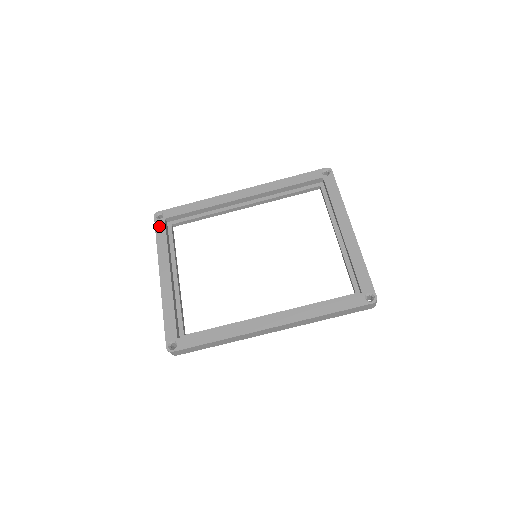
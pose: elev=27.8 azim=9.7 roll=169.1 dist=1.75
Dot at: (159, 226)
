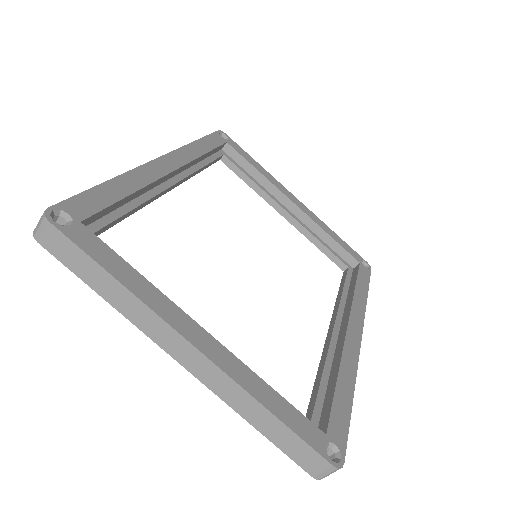
Dot at: (85, 240)
